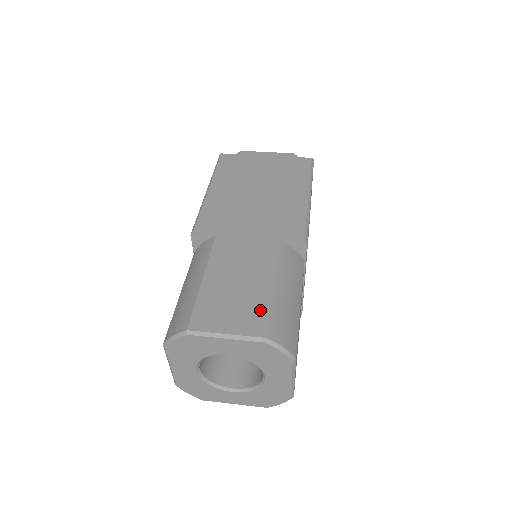
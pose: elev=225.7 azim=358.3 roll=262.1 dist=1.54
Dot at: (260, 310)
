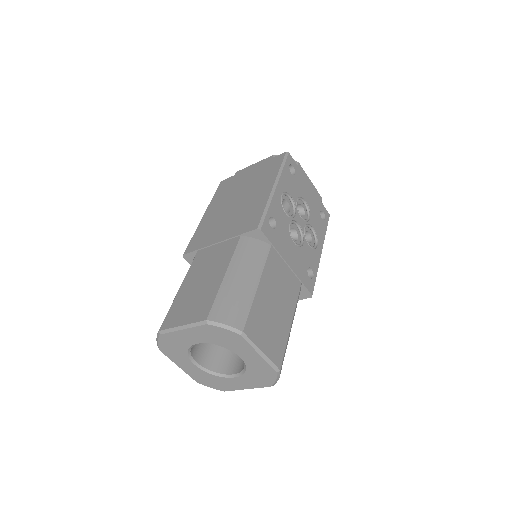
Dot at: (209, 299)
